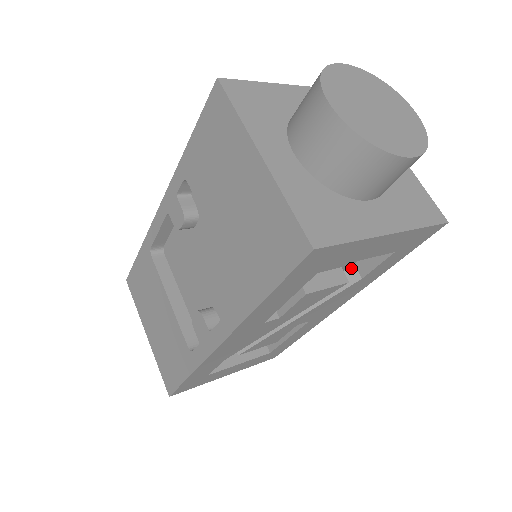
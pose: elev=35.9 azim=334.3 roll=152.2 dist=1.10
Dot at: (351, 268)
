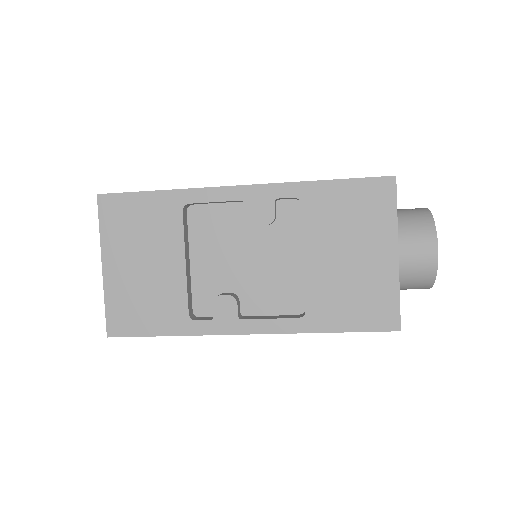
Dot at: occluded
